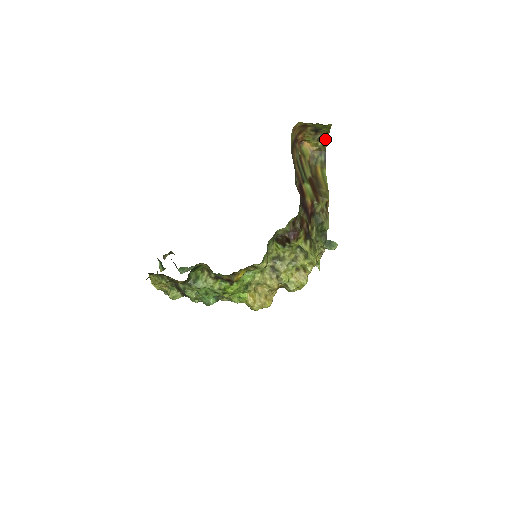
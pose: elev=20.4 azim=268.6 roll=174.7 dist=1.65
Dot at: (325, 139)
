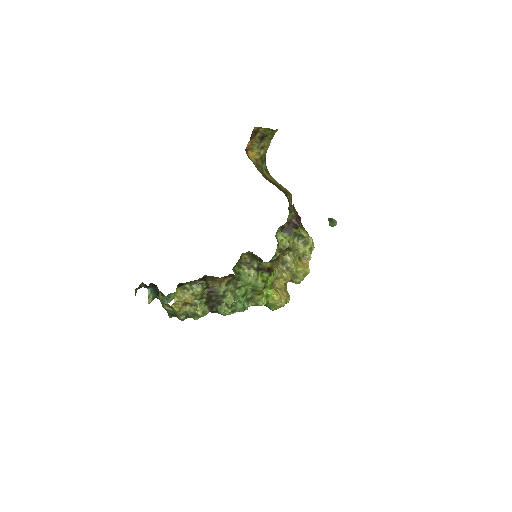
Dot at: (266, 147)
